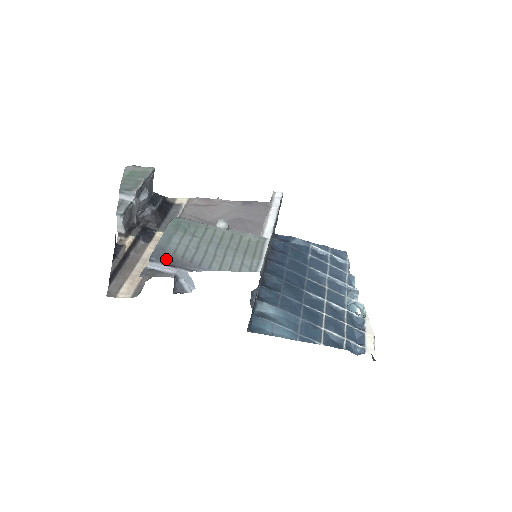
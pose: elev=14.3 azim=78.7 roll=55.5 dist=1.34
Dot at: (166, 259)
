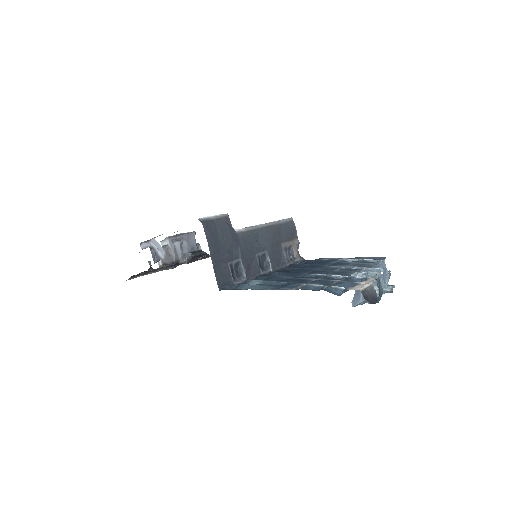
Dot at: occluded
